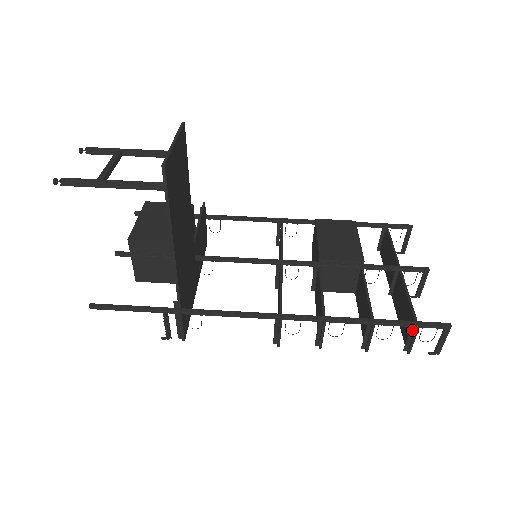
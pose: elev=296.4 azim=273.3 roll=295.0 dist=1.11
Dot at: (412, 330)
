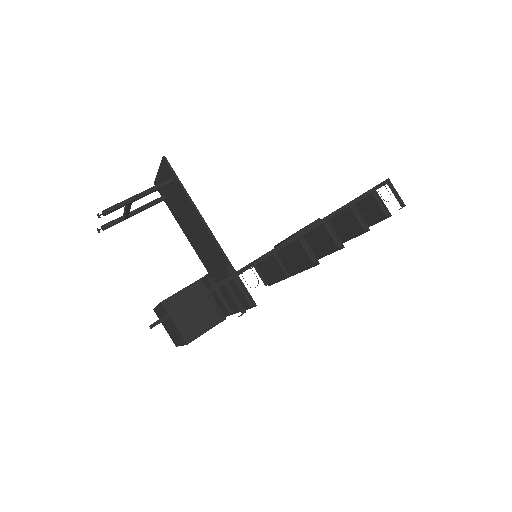
Dot at: (375, 196)
